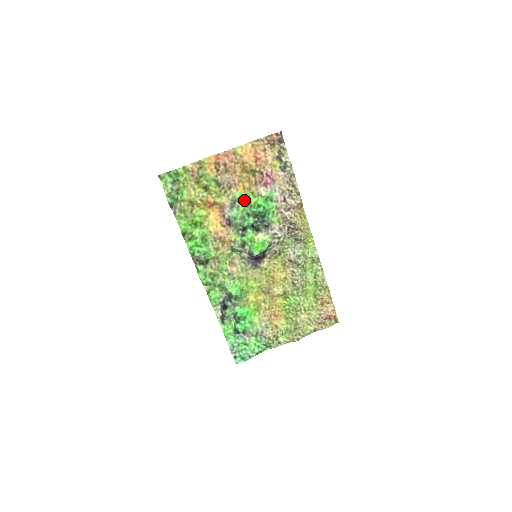
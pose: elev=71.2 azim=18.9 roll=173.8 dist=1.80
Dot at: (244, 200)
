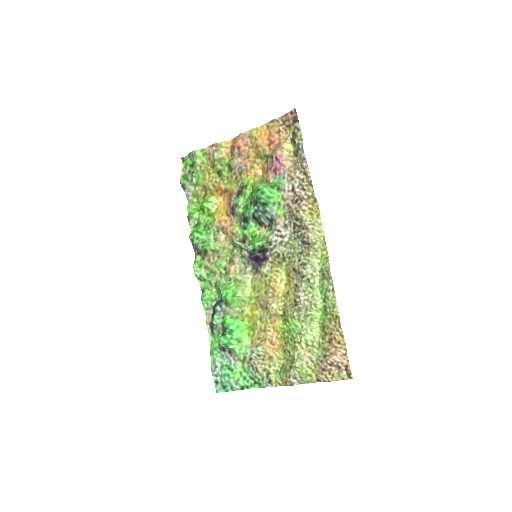
Dot at: (251, 187)
